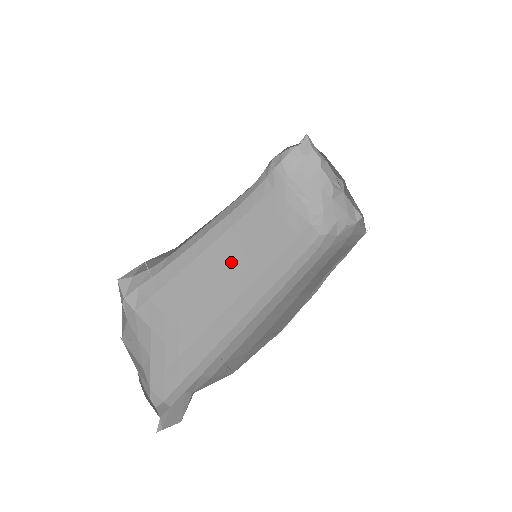
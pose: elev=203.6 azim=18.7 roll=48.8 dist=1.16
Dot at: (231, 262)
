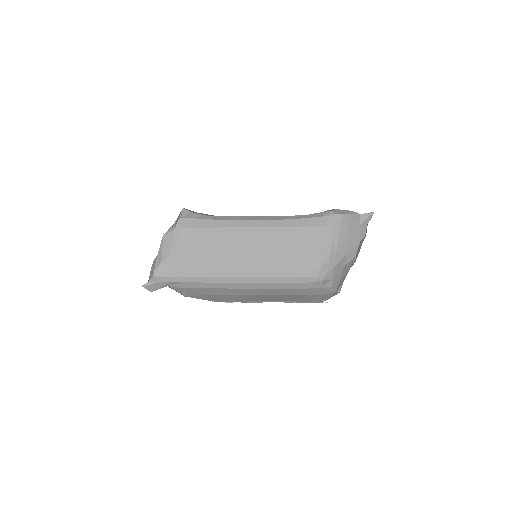
Dot at: (252, 245)
